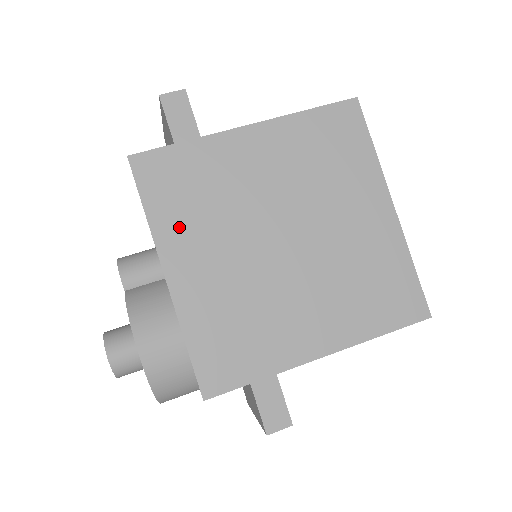
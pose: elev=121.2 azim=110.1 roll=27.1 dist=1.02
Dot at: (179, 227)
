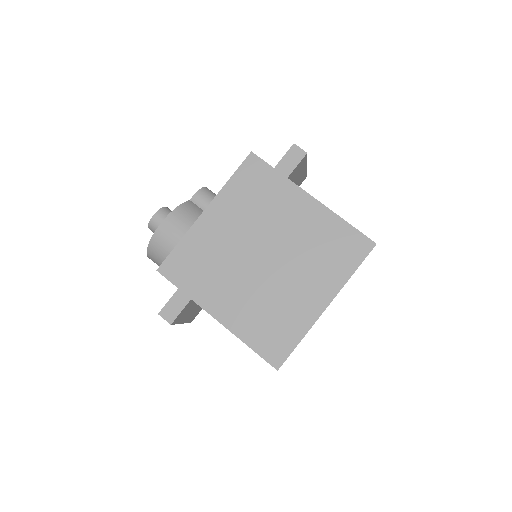
Dot at: (233, 200)
